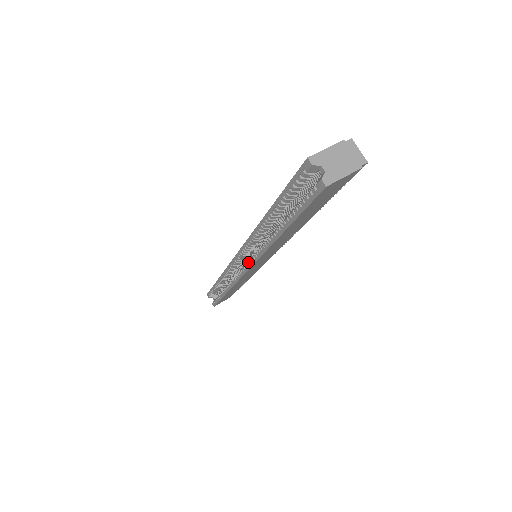
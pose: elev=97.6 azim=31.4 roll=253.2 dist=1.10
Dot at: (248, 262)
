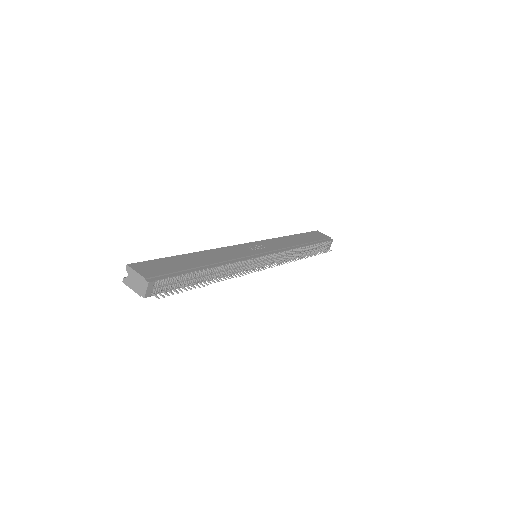
Dot at: occluded
